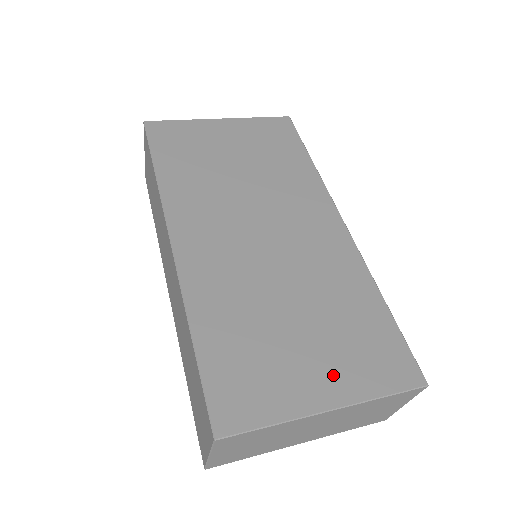
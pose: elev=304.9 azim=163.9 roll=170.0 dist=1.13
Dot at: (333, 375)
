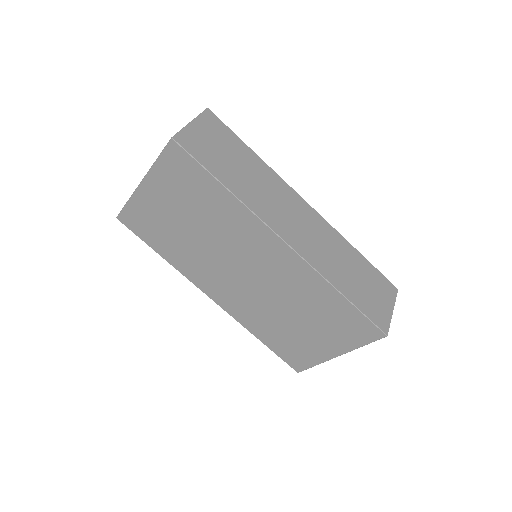
Dot at: (332, 343)
